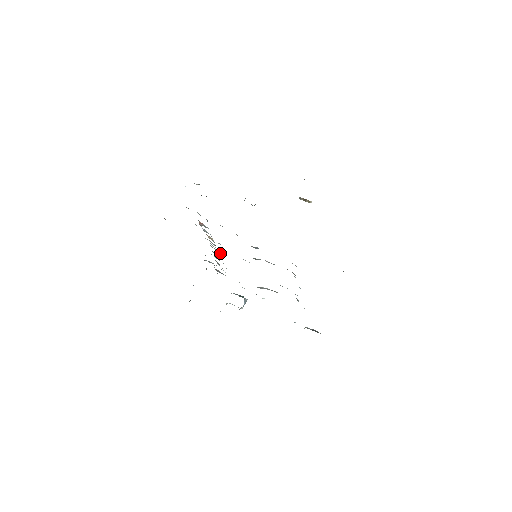
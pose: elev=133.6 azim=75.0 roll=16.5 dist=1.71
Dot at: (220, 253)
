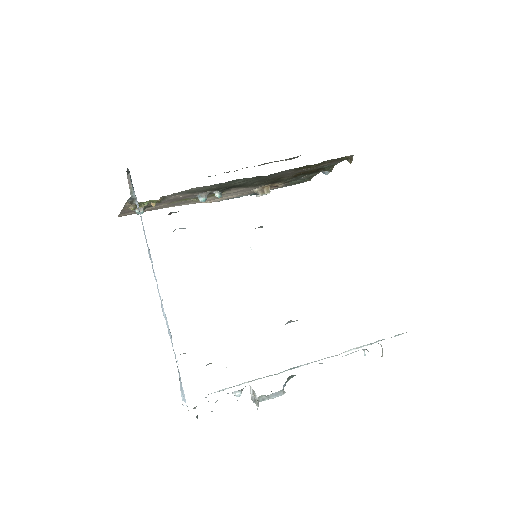
Dot at: occluded
